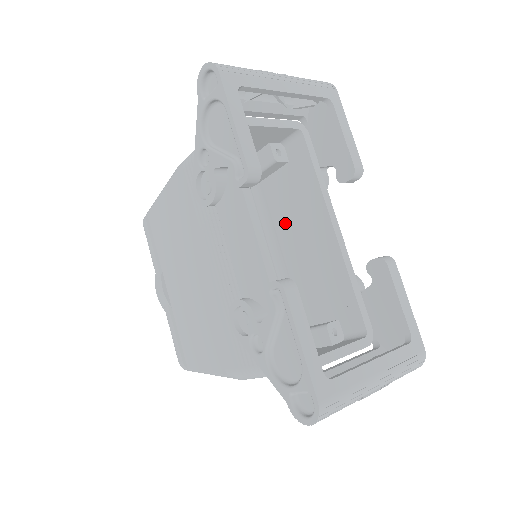
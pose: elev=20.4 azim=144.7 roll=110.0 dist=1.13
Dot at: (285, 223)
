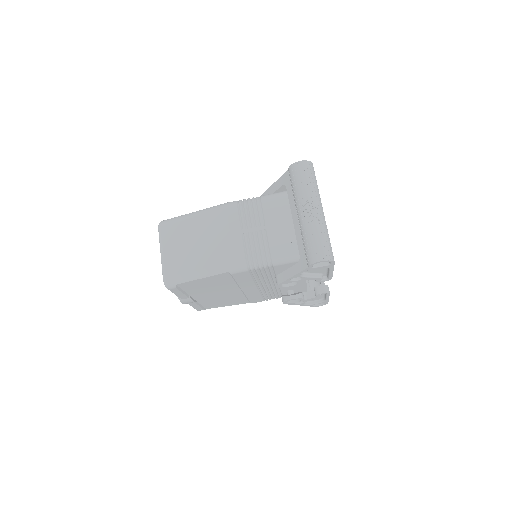
Dot at: occluded
